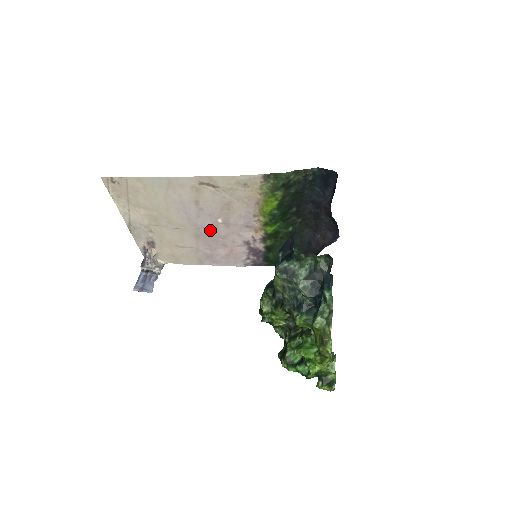
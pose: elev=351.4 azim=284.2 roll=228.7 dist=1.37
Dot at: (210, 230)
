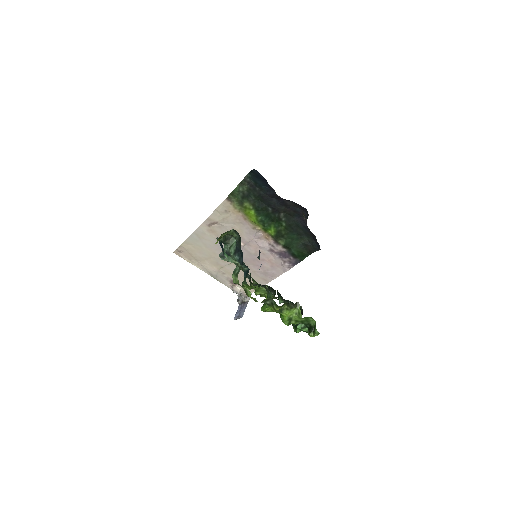
Dot at: (245, 254)
